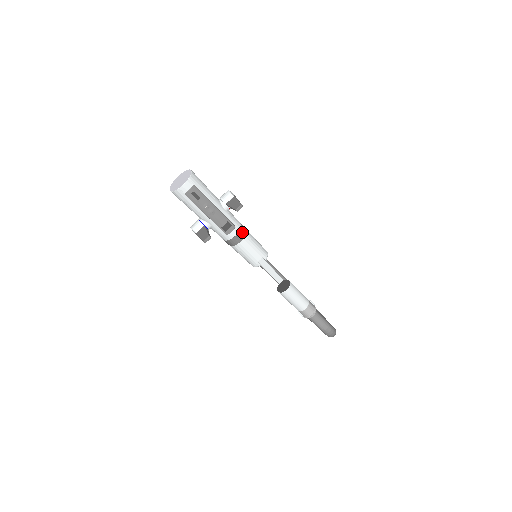
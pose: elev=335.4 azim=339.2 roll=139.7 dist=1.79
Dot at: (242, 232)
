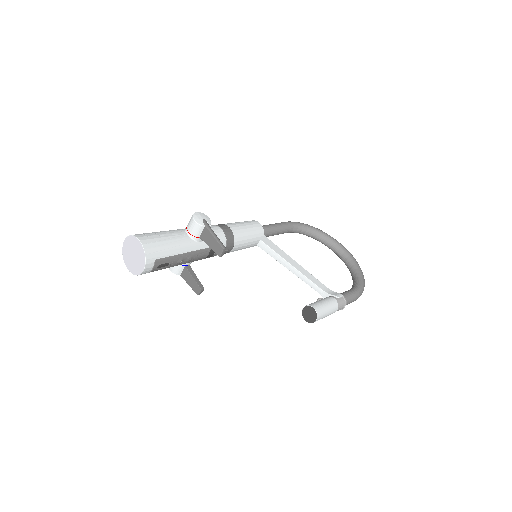
Dot at: (229, 242)
